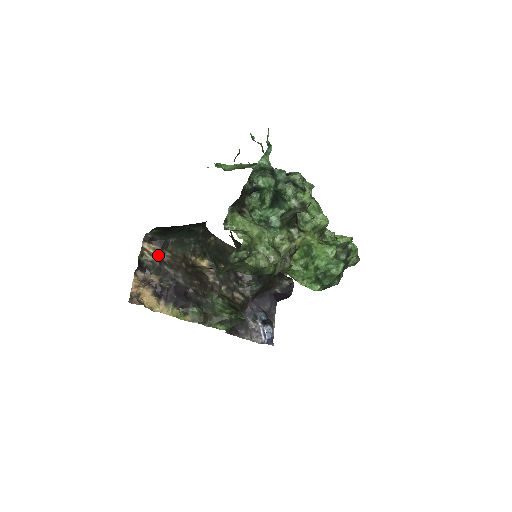
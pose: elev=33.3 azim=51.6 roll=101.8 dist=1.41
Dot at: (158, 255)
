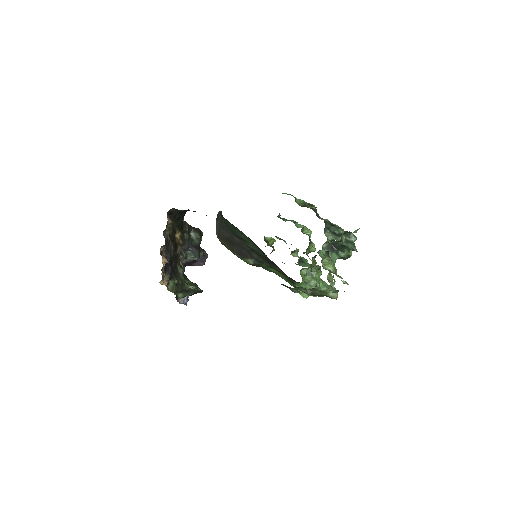
Dot at: (170, 229)
